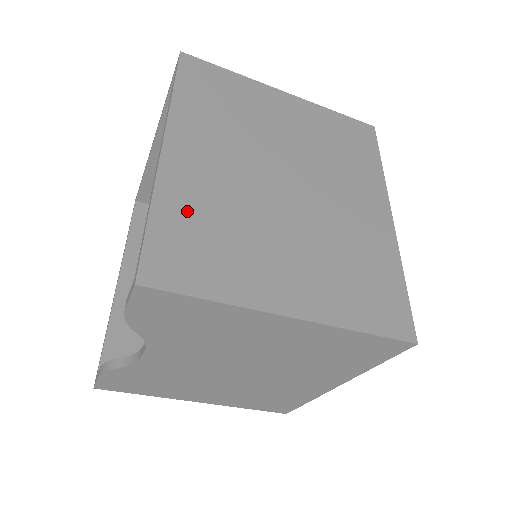
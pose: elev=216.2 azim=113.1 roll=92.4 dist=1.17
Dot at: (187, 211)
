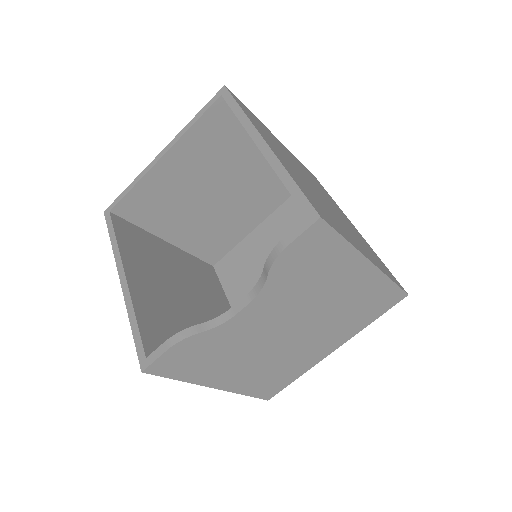
Dot at: (302, 185)
